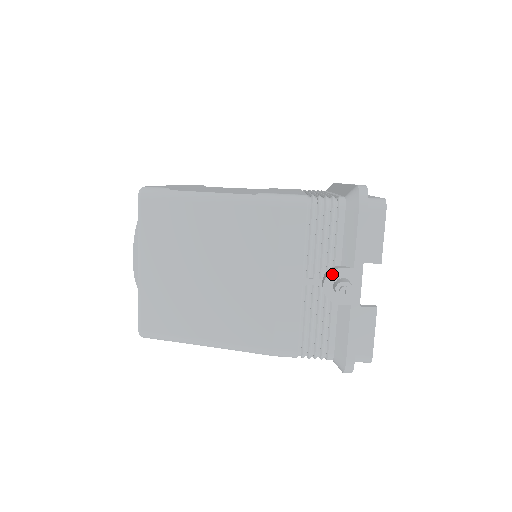
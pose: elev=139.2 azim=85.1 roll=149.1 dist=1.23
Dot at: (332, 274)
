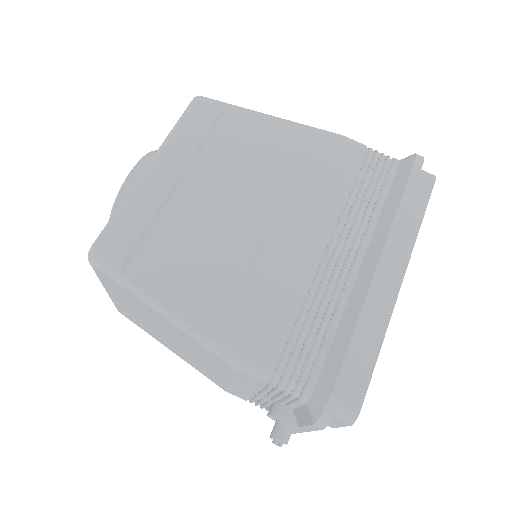
Dot at: (277, 418)
